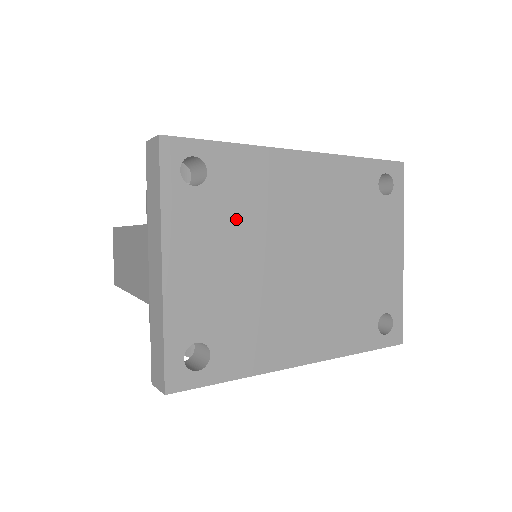
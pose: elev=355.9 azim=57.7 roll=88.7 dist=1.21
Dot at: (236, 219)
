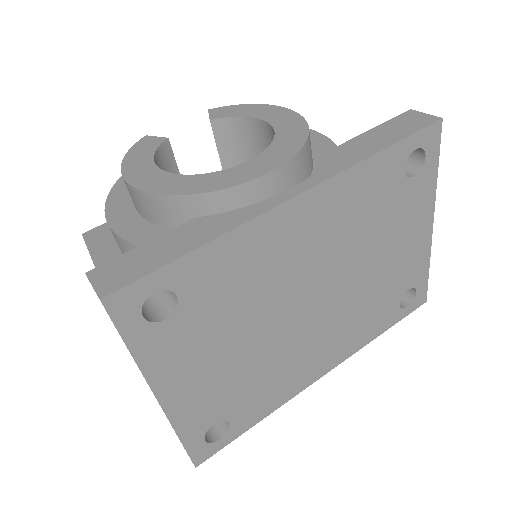
Dot at: (226, 316)
